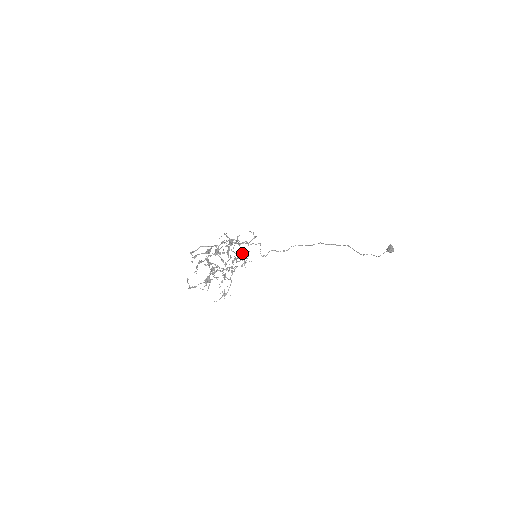
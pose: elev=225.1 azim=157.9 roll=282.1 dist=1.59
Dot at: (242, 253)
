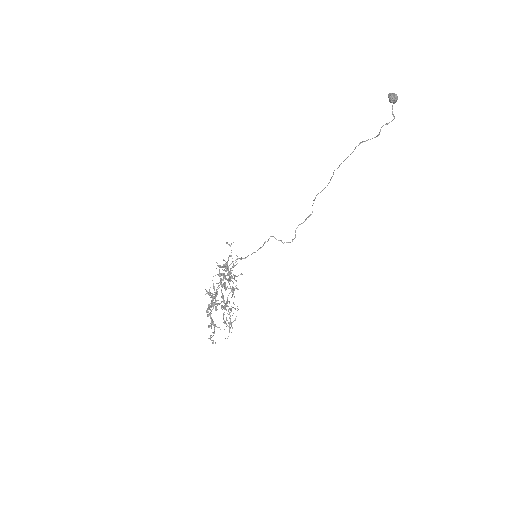
Dot at: occluded
